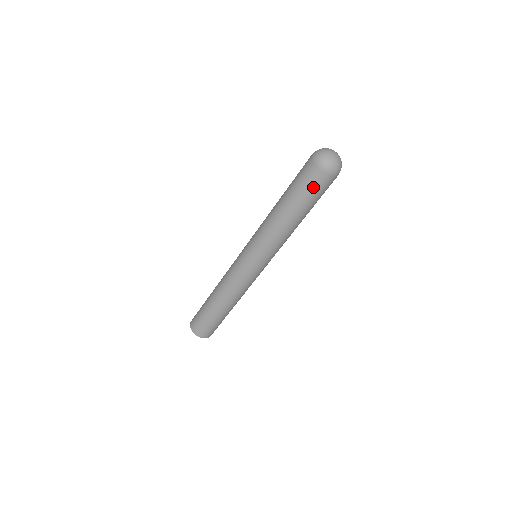
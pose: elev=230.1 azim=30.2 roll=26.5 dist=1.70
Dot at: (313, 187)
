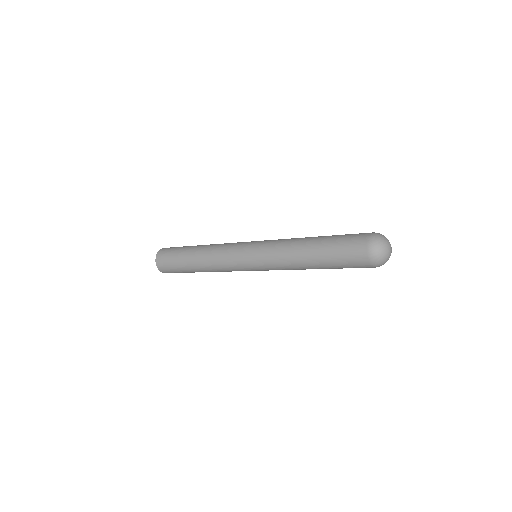
Dot at: occluded
